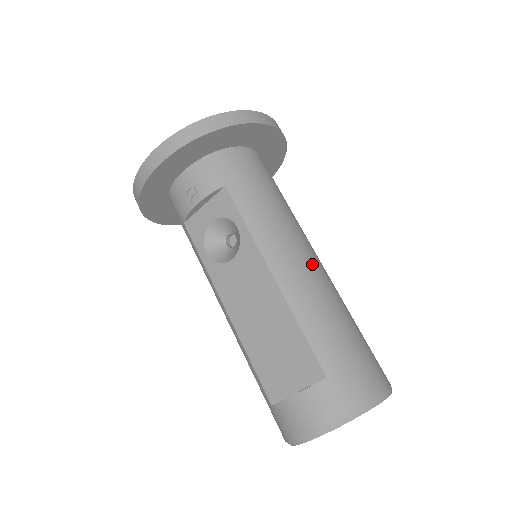
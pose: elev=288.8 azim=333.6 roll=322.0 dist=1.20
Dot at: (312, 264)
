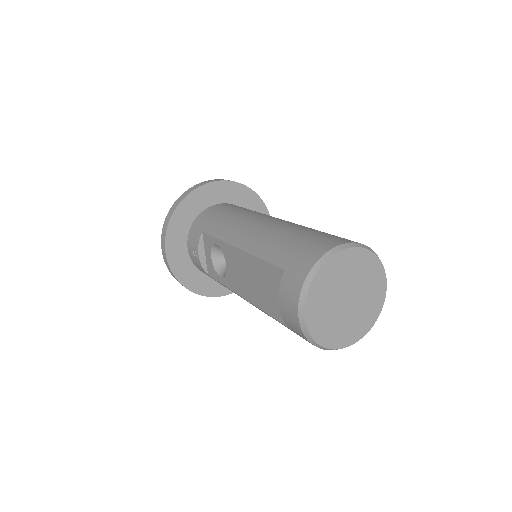
Dot at: (264, 223)
